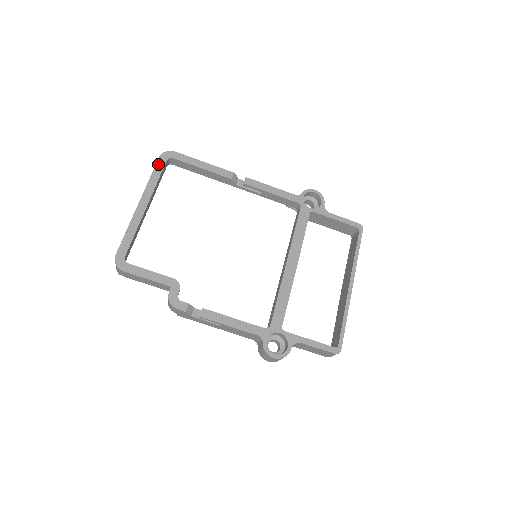
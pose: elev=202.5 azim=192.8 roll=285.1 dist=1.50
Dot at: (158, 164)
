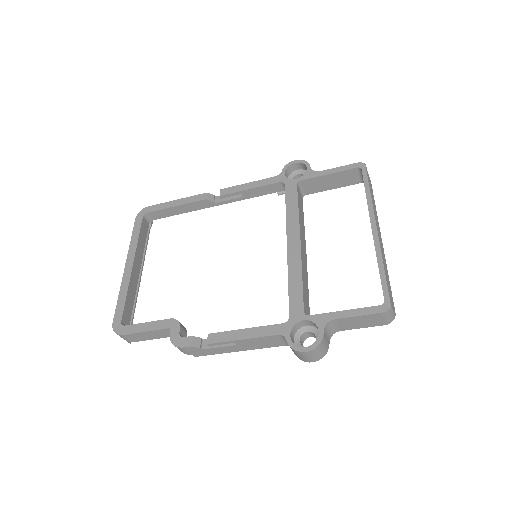
Dot at: (135, 225)
